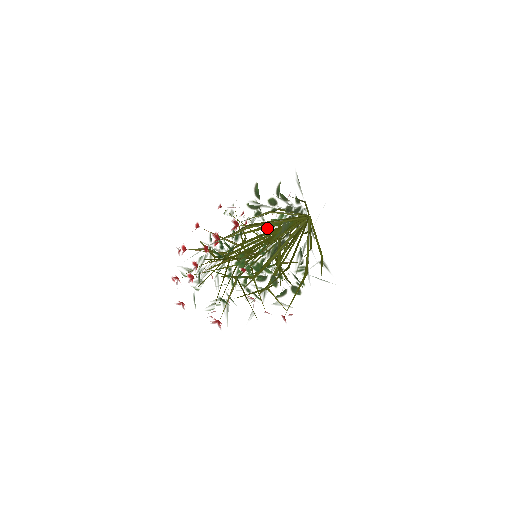
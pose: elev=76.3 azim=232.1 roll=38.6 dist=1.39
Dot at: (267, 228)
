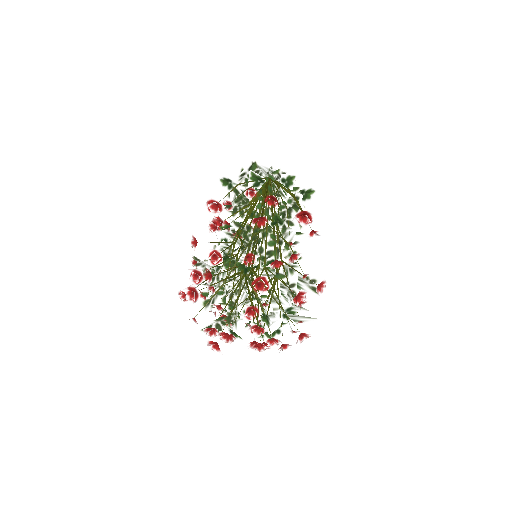
Dot at: occluded
